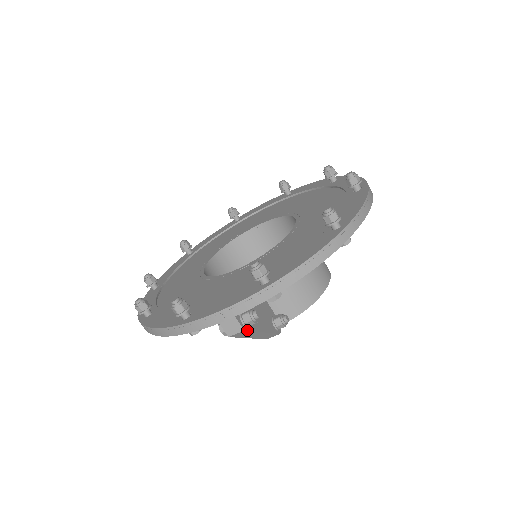
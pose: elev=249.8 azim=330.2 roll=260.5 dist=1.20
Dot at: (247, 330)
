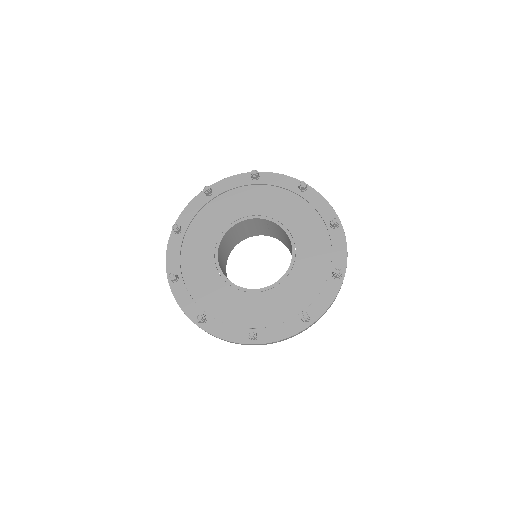
Dot at: occluded
